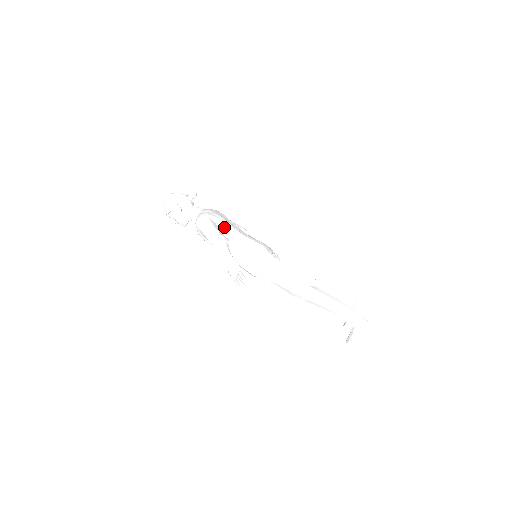
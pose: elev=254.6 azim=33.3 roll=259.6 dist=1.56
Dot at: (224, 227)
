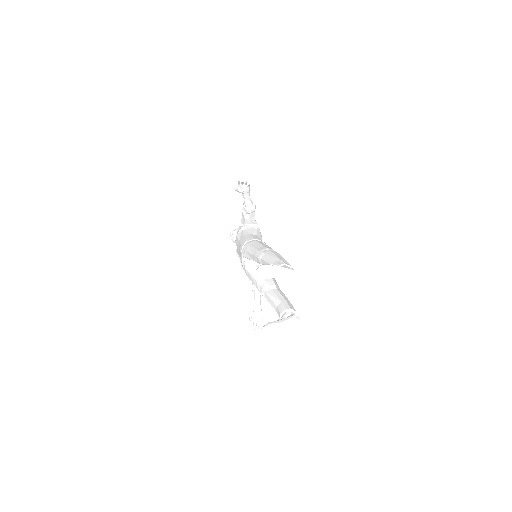
Dot at: (258, 229)
